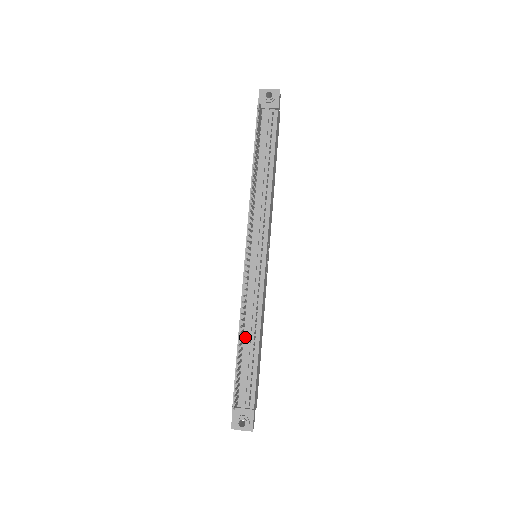
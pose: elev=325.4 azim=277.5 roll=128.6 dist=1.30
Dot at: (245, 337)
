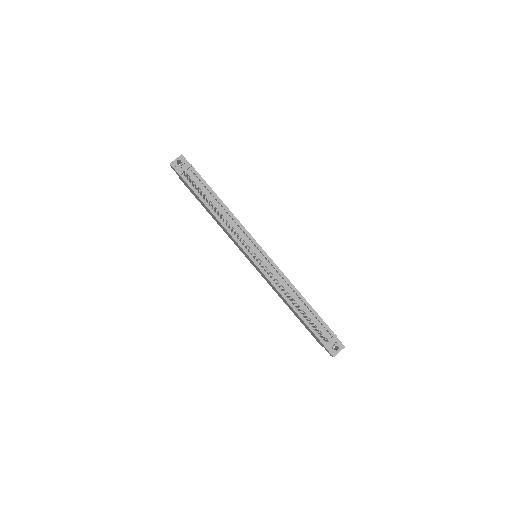
Dot at: occluded
